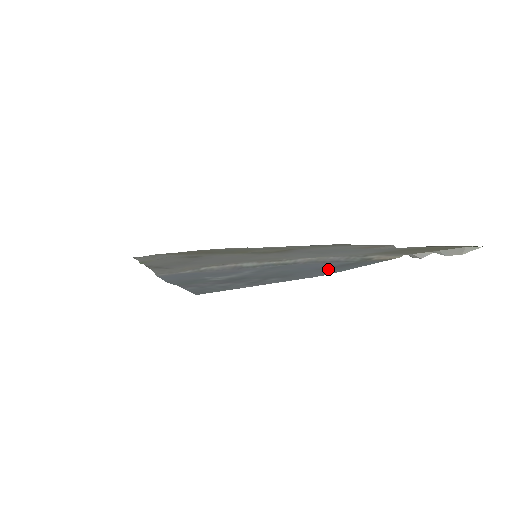
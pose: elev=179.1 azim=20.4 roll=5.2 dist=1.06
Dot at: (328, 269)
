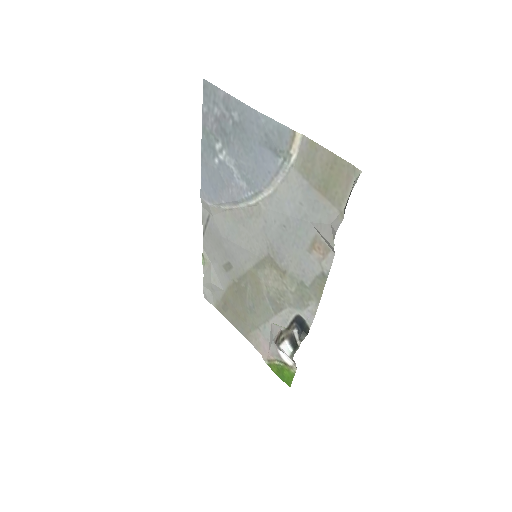
Dot at: (263, 136)
